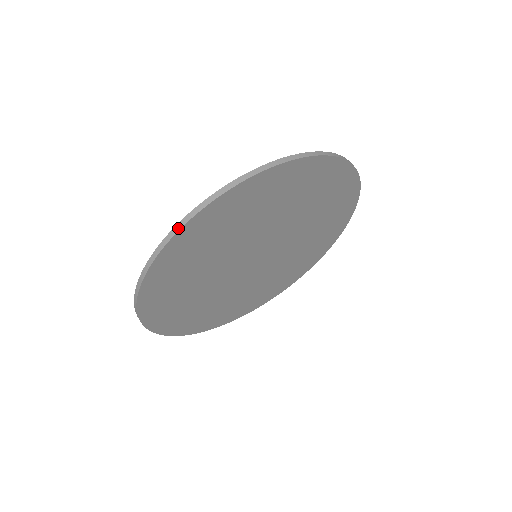
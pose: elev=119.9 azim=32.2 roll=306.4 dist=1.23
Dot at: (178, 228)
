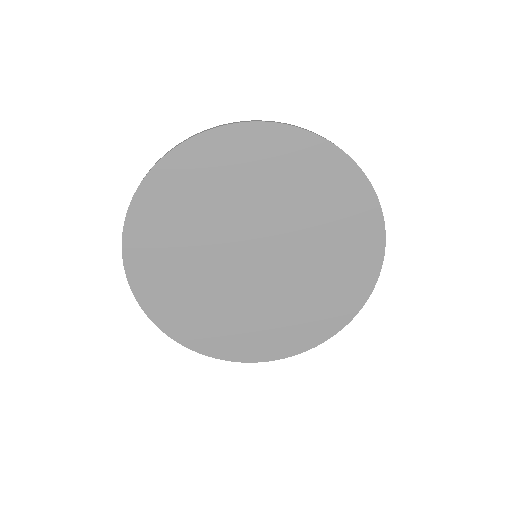
Dot at: (126, 215)
